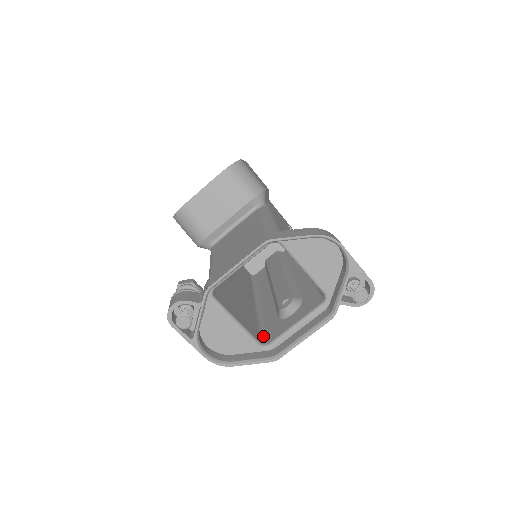
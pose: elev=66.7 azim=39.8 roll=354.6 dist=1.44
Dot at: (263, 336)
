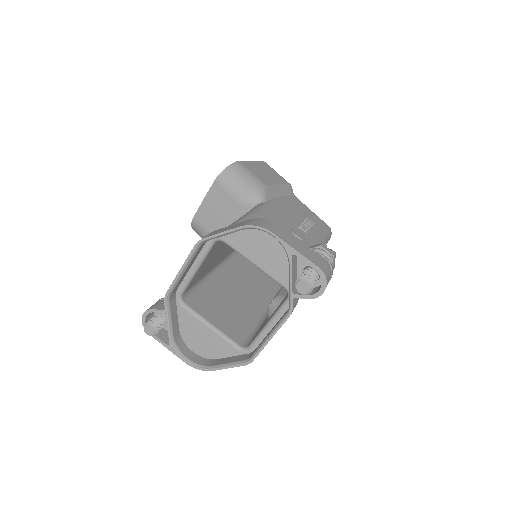
Dot at: (250, 338)
